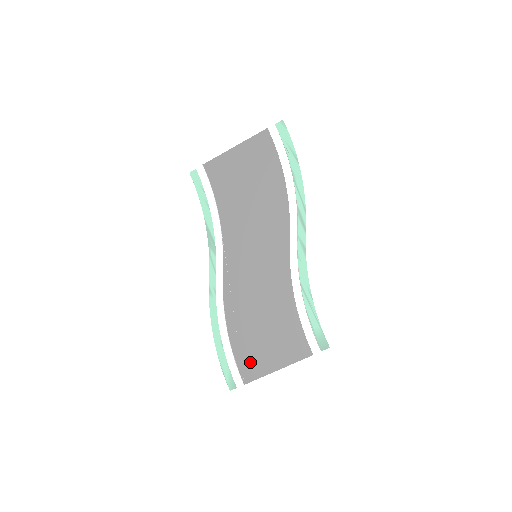
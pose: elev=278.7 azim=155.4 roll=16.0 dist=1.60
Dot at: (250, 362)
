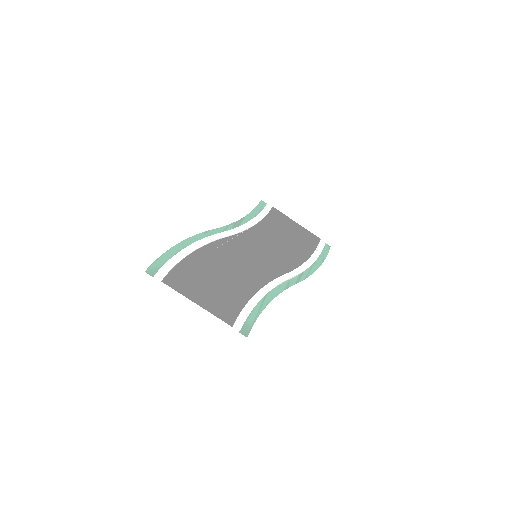
Dot at: (184, 279)
